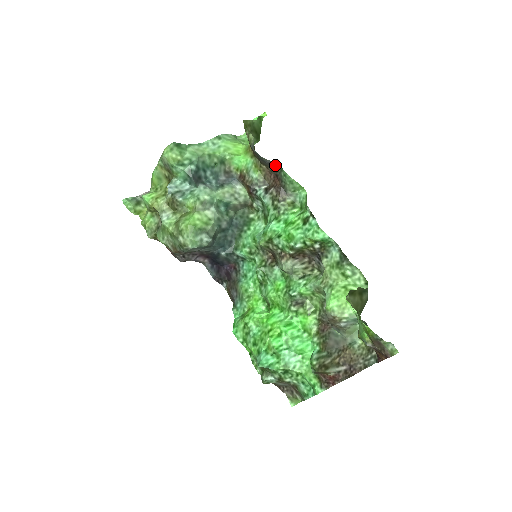
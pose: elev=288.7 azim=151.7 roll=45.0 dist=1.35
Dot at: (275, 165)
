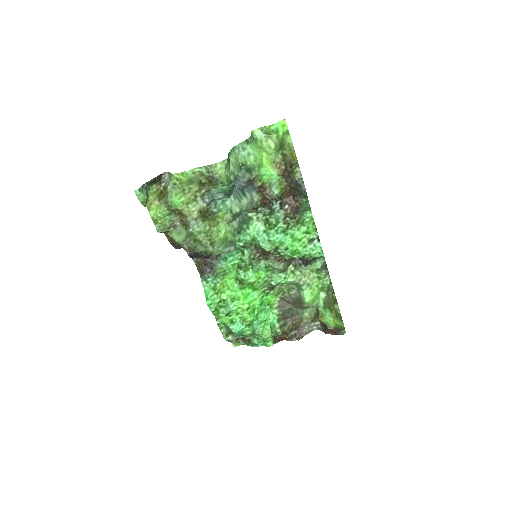
Dot at: occluded
